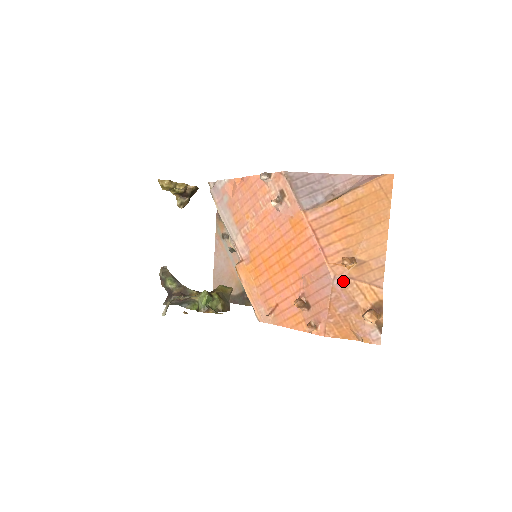
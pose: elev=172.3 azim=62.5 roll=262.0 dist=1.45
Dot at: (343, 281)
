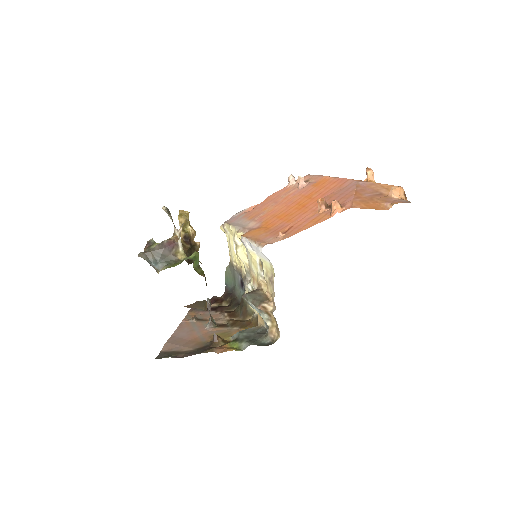
Dot at: (367, 183)
